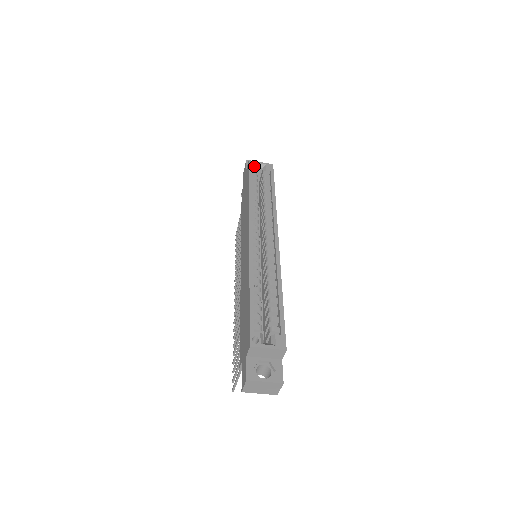
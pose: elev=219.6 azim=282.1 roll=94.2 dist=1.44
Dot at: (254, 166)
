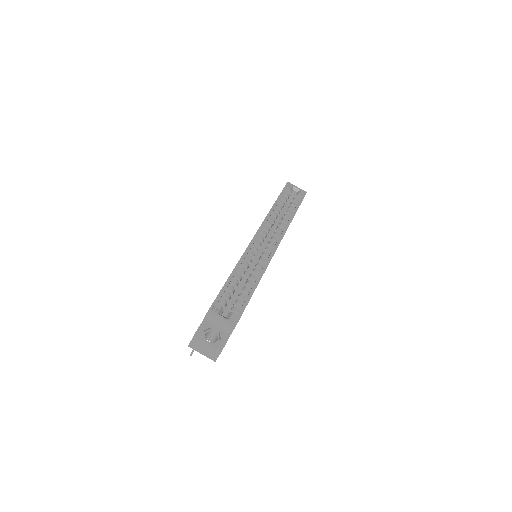
Dot at: (290, 187)
